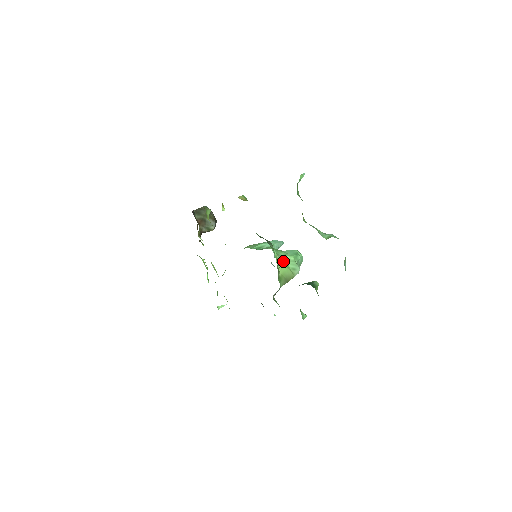
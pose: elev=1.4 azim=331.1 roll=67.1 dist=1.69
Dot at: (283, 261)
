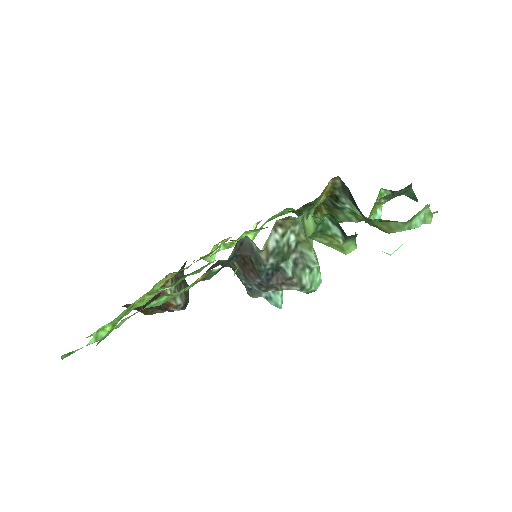
Dot at: (315, 227)
